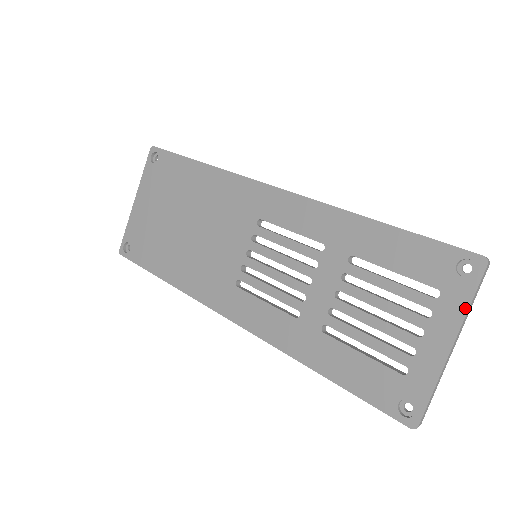
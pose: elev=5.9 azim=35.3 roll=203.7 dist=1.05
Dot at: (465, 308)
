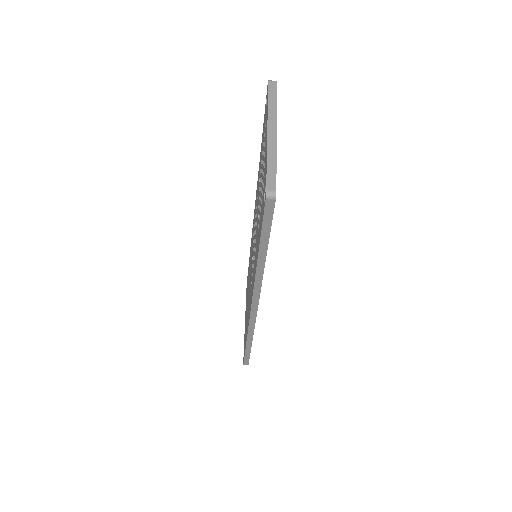
Dot at: (267, 109)
